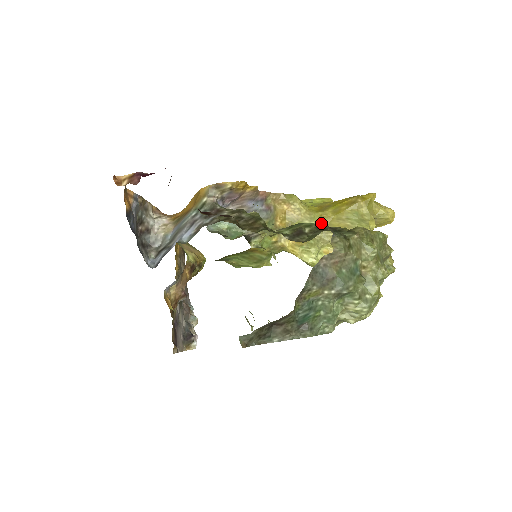
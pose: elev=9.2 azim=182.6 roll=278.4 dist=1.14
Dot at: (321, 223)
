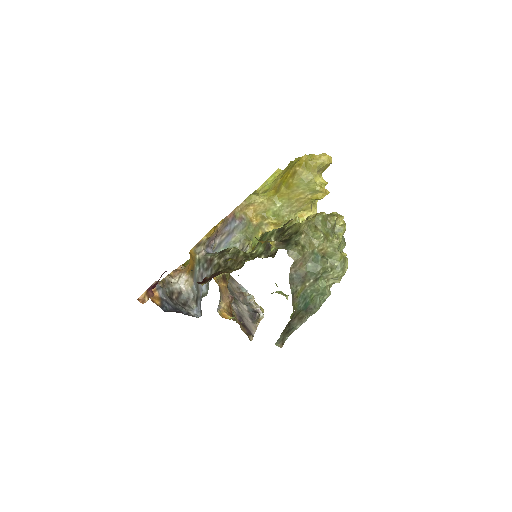
Dot at: (275, 248)
